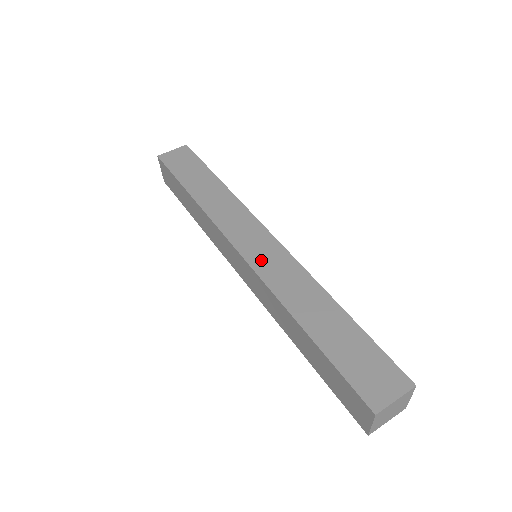
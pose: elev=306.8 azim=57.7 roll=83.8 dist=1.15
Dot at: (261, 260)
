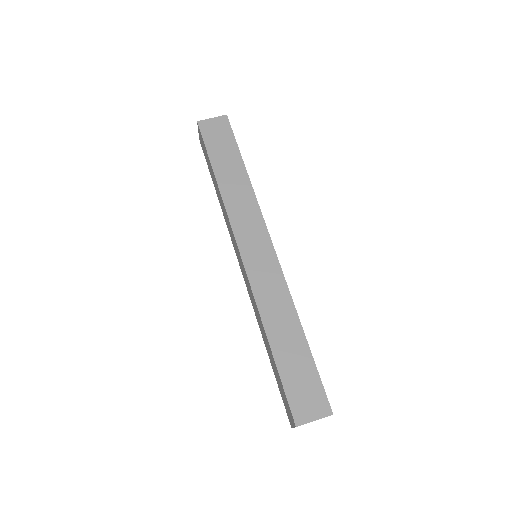
Dot at: (256, 269)
